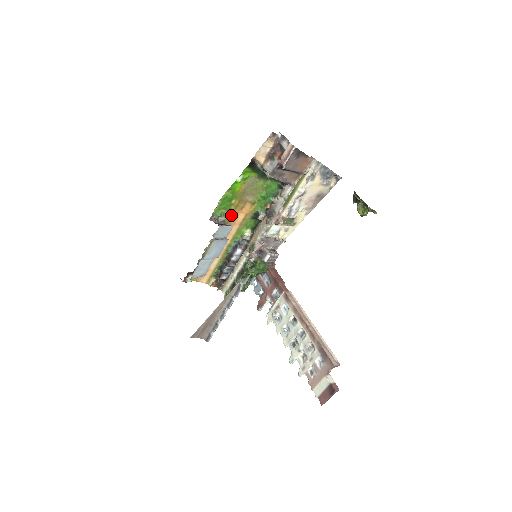
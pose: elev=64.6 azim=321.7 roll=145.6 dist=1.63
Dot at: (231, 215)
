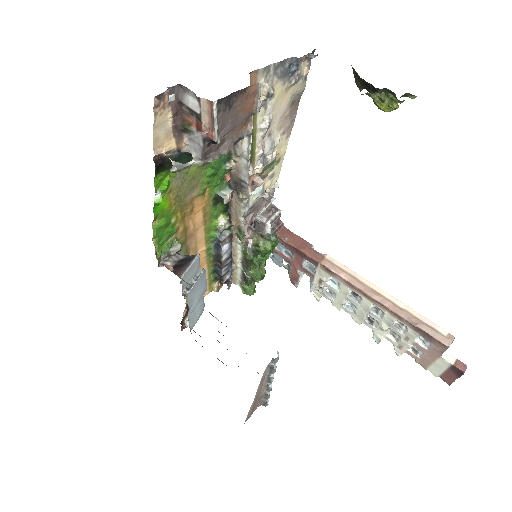
Dot at: (183, 230)
